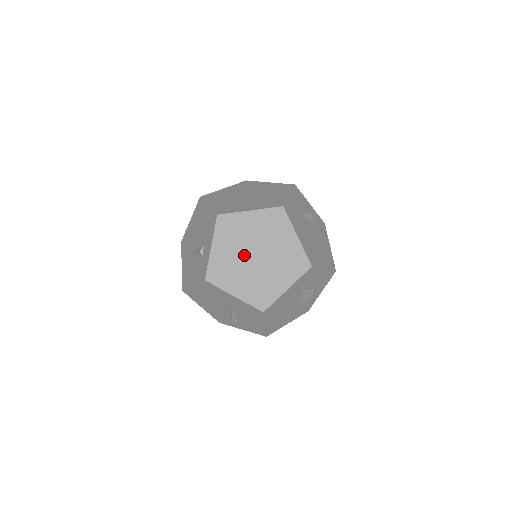
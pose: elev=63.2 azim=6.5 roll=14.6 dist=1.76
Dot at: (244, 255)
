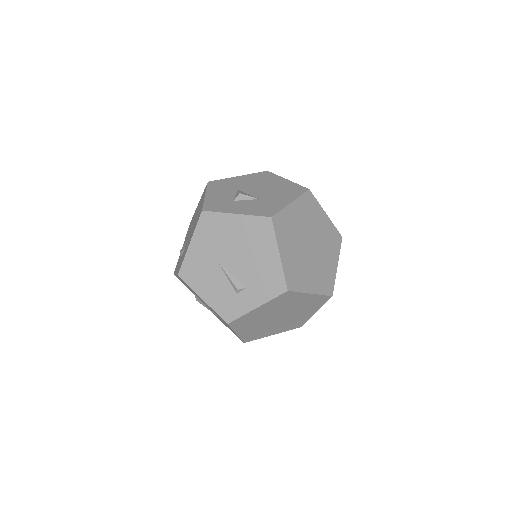
Dot at: (273, 316)
